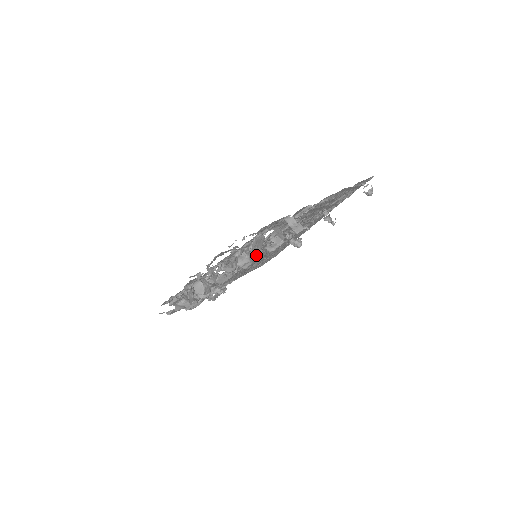
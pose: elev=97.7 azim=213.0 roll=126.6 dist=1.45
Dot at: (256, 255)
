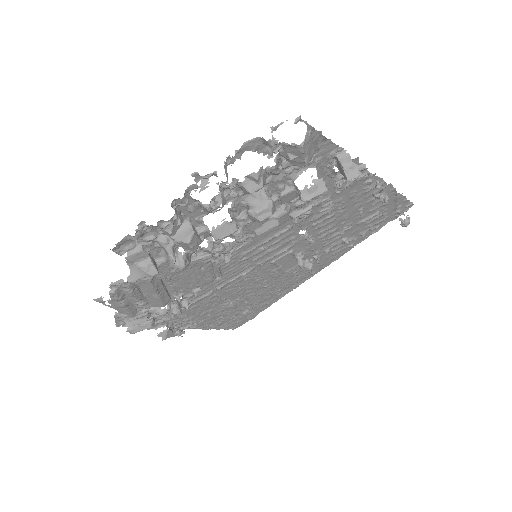
Dot at: (252, 264)
